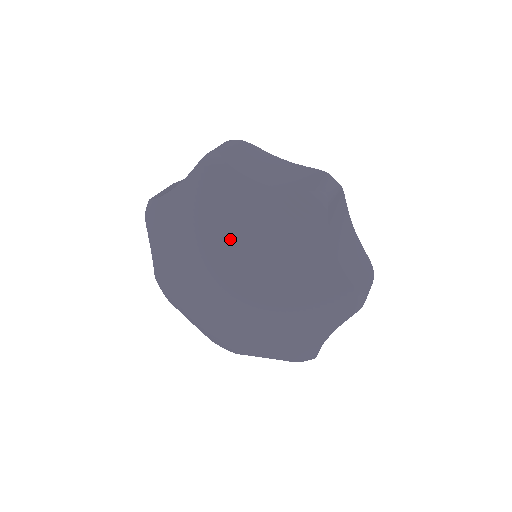
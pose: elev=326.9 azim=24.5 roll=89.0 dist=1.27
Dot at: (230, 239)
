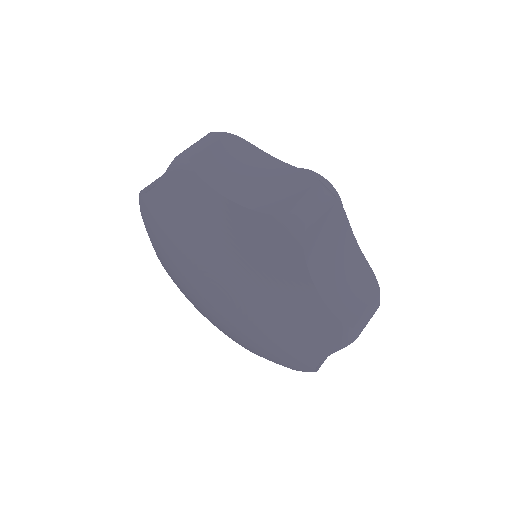
Dot at: (206, 253)
